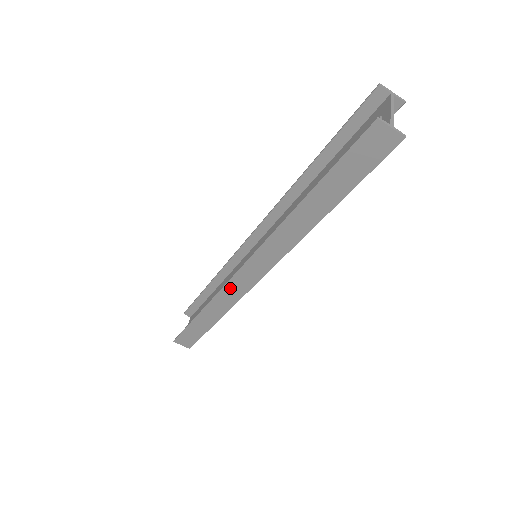
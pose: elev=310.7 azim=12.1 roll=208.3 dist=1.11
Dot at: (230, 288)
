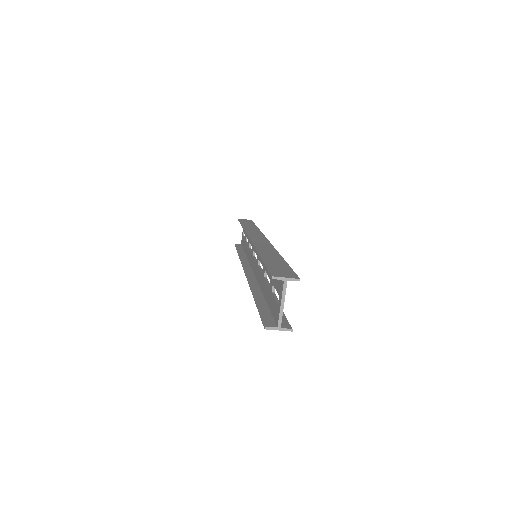
Dot at: occluded
